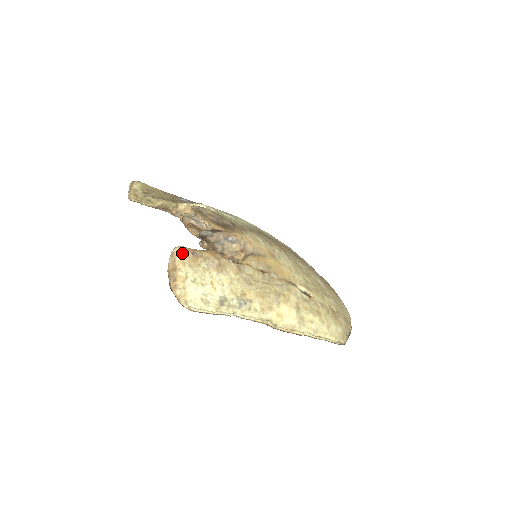
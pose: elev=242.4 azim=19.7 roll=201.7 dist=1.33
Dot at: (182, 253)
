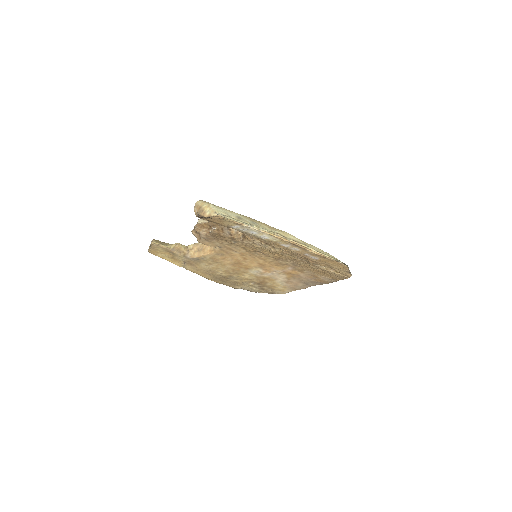
Dot at: (201, 201)
